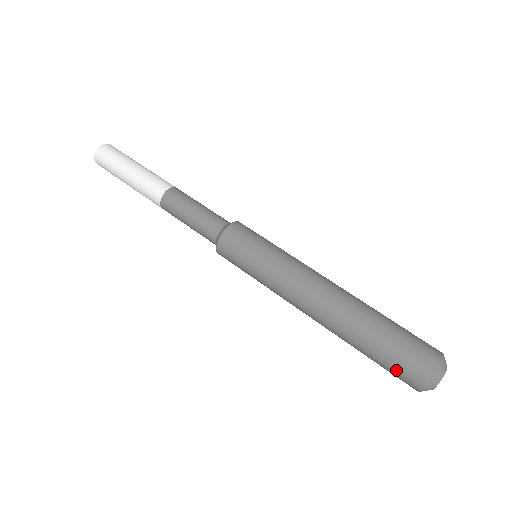
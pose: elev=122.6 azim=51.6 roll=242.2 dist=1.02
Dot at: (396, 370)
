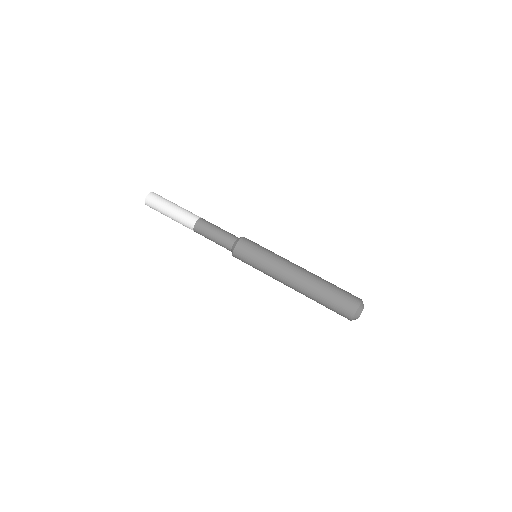
Dot at: (341, 307)
